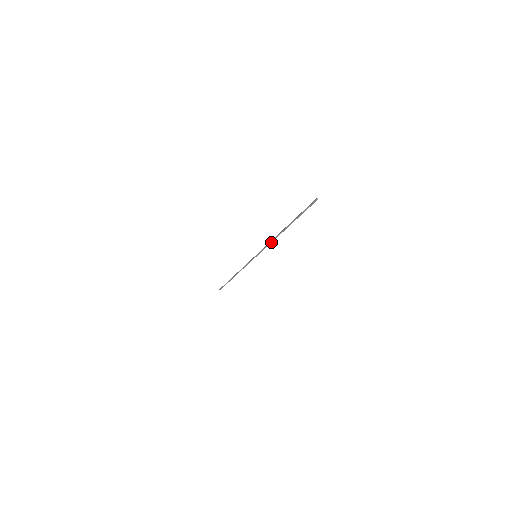
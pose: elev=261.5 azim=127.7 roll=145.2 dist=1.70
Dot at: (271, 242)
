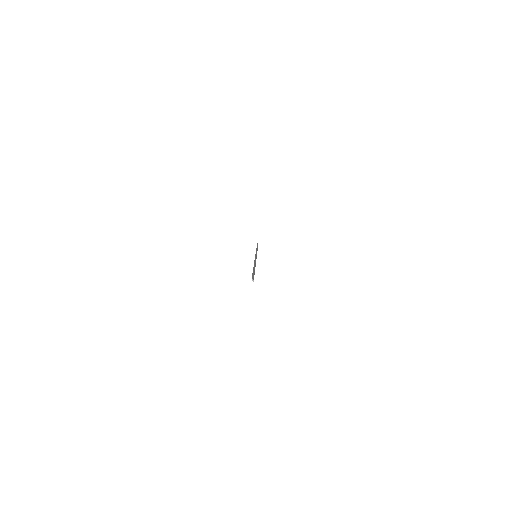
Dot at: occluded
